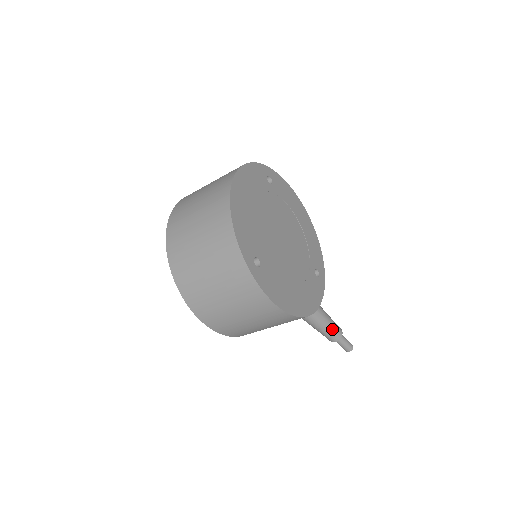
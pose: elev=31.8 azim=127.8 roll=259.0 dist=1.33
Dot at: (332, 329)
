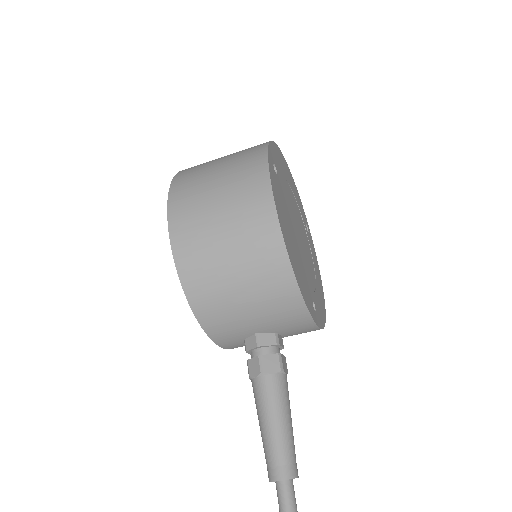
Dot at: (288, 443)
